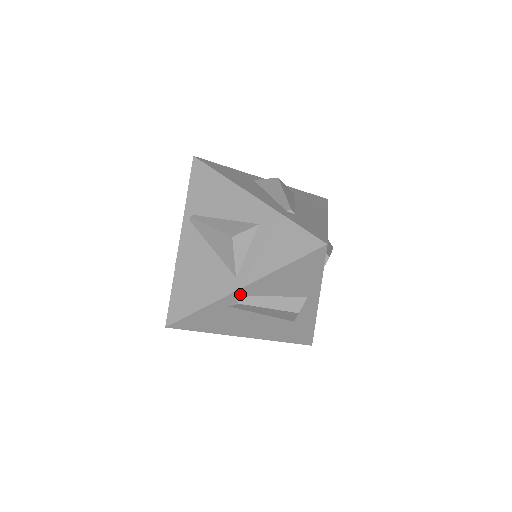
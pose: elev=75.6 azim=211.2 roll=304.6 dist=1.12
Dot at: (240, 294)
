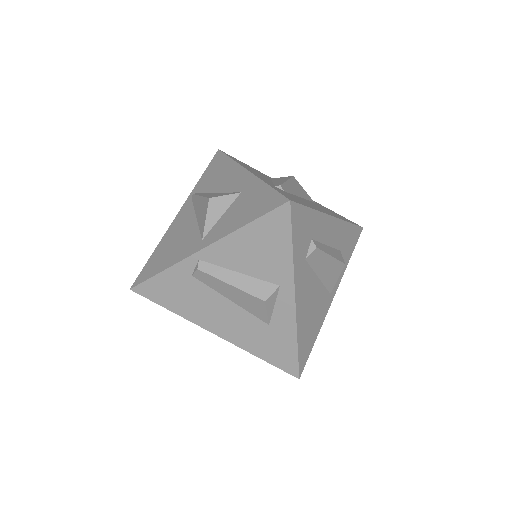
Dot at: (201, 259)
